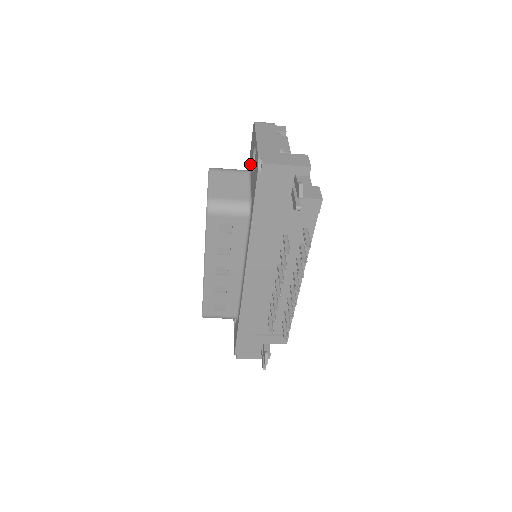
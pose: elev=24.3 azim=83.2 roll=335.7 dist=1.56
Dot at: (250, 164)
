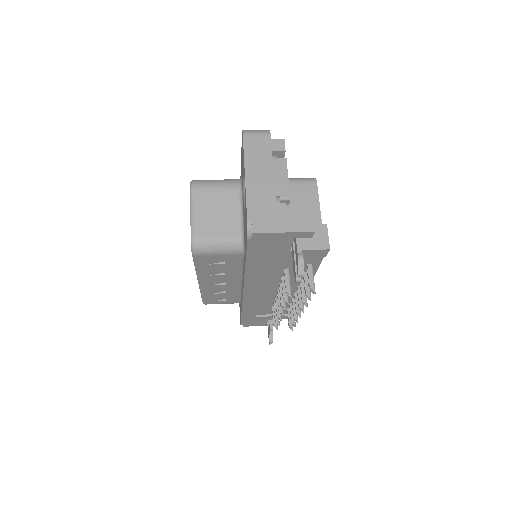
Dot at: occluded
